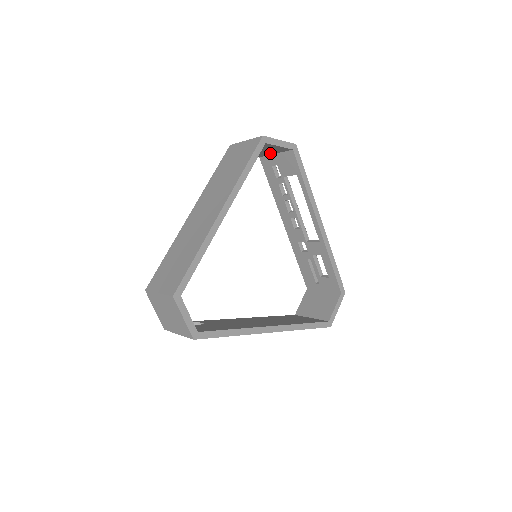
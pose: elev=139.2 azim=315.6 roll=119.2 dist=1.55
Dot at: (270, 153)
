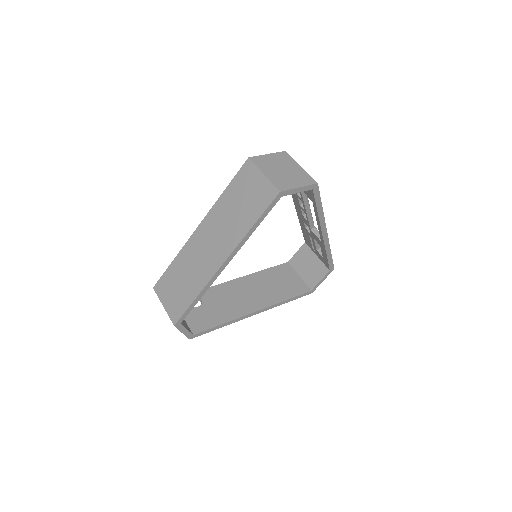
Dot at: occluded
